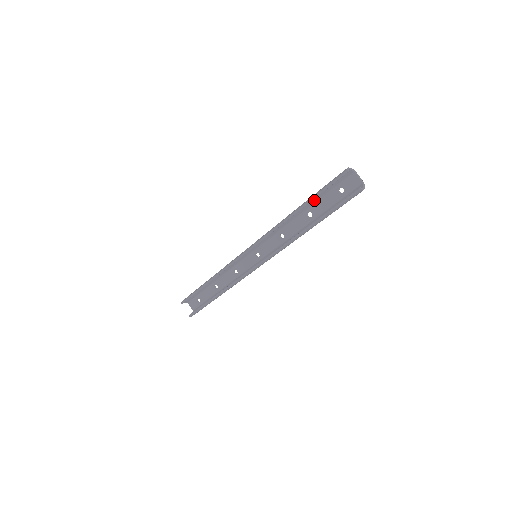
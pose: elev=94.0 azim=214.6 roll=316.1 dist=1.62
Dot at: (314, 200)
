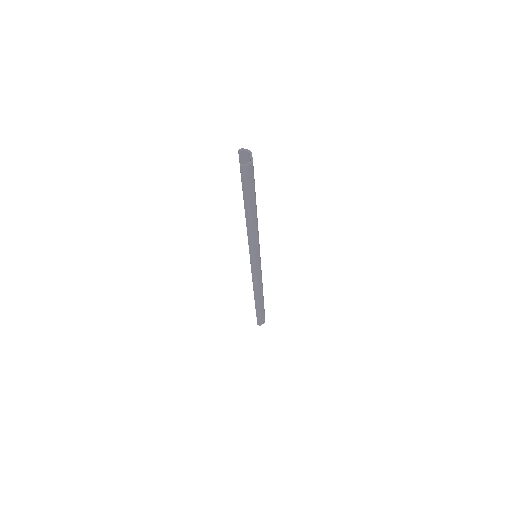
Dot at: occluded
